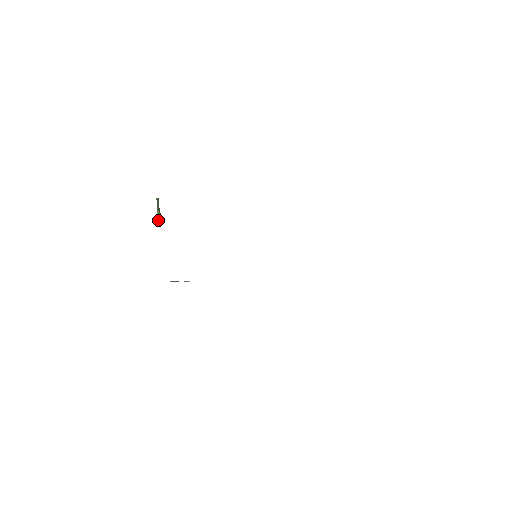
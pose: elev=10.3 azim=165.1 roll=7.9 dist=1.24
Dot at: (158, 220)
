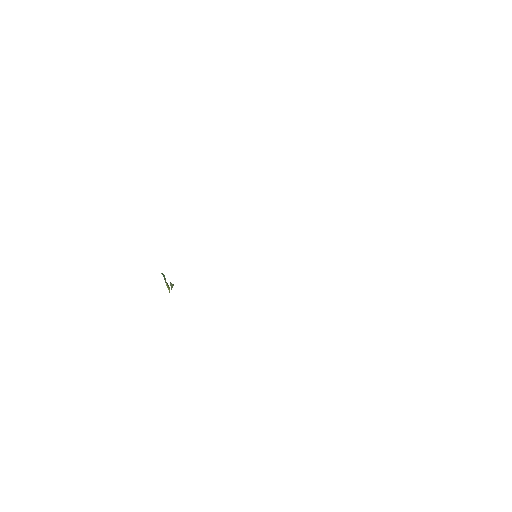
Dot at: (169, 291)
